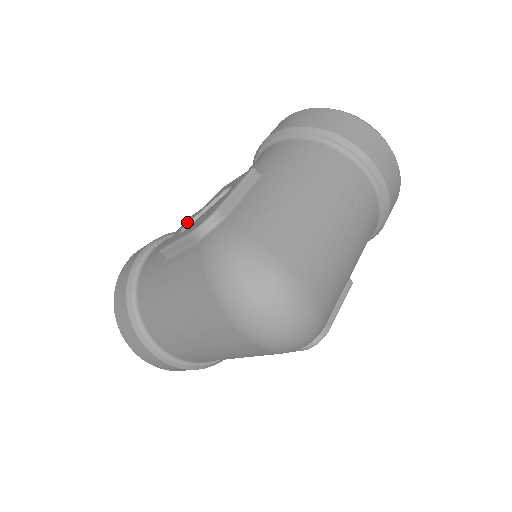
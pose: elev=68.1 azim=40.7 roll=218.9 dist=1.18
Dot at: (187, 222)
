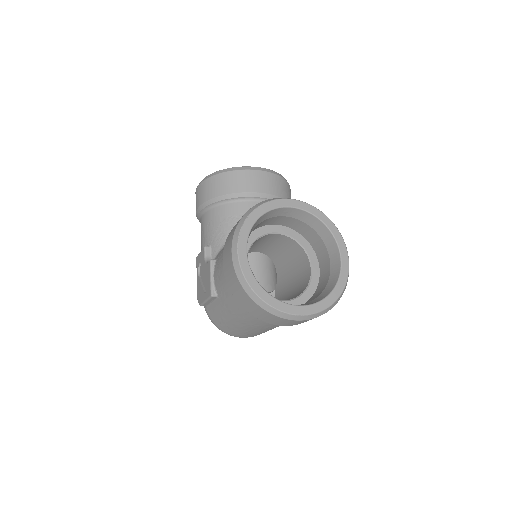
Dot at: (201, 260)
